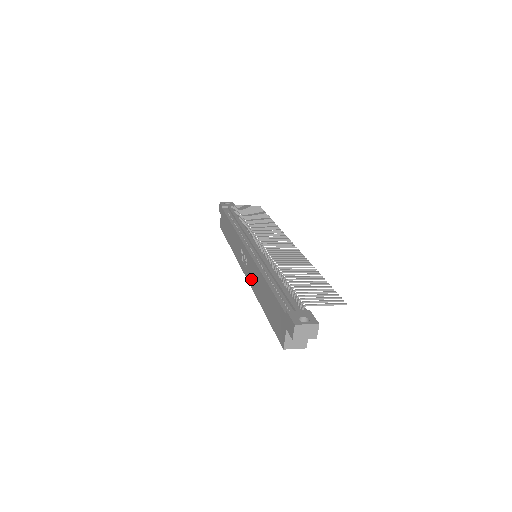
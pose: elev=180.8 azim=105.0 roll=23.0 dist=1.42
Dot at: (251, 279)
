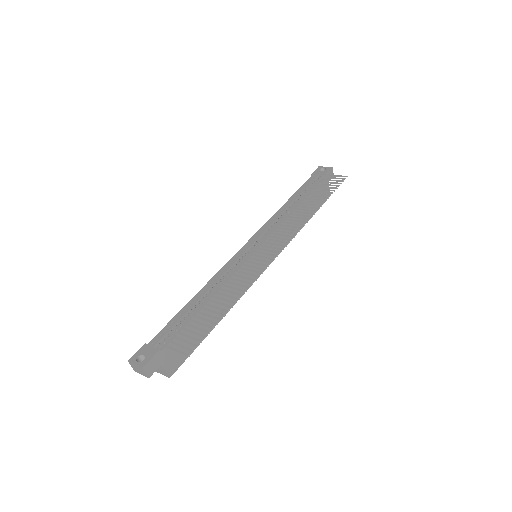
Dot at: occluded
